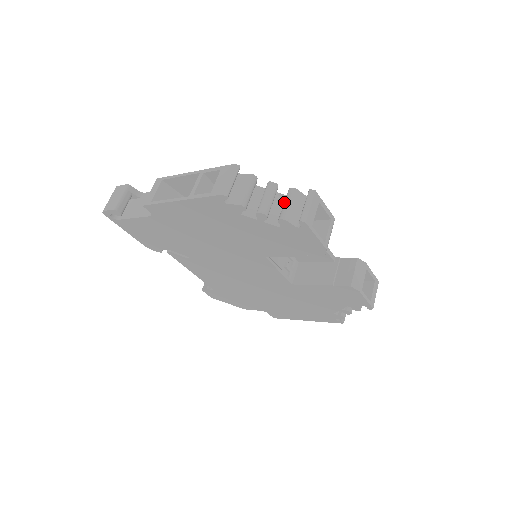
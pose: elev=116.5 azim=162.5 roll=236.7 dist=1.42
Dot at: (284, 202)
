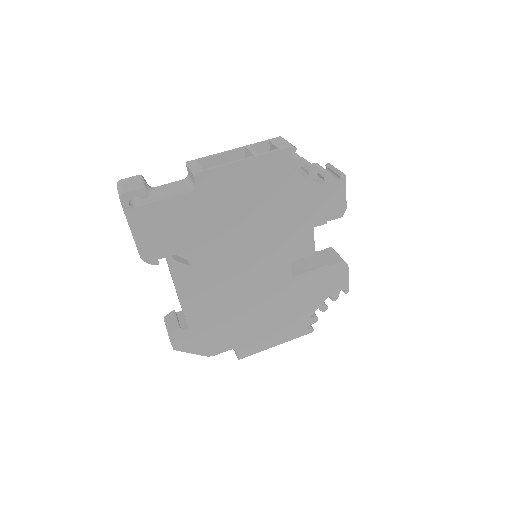
Dot at: occluded
